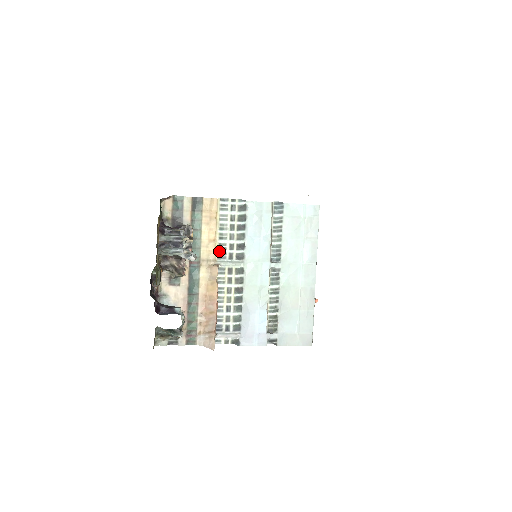
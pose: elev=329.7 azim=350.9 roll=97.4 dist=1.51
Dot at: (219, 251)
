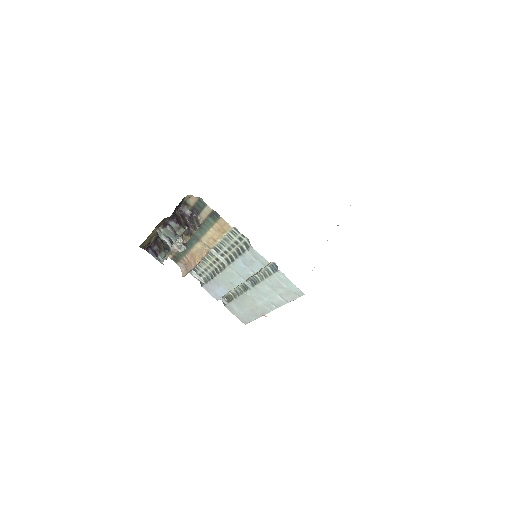
Dot at: (216, 246)
